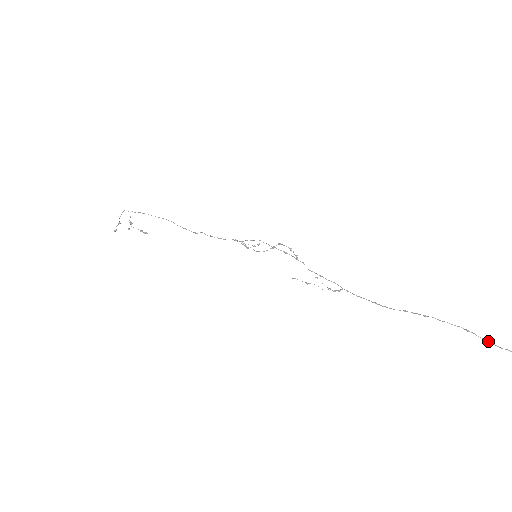
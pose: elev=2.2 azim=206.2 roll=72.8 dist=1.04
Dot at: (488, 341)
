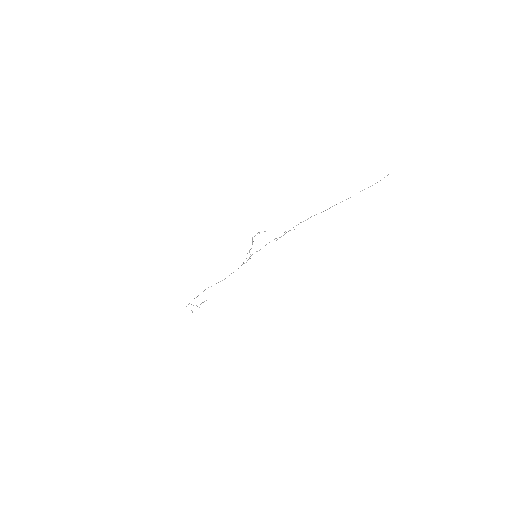
Dot at: occluded
